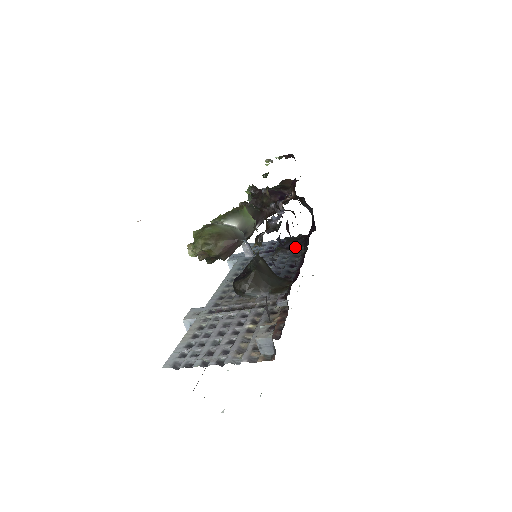
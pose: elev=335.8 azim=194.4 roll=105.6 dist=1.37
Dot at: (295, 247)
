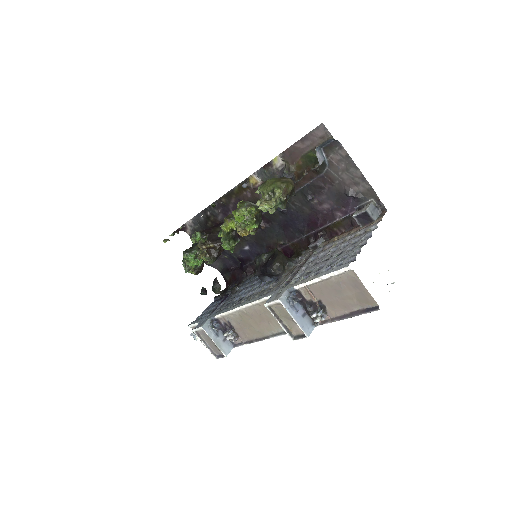
Dot at: (238, 284)
